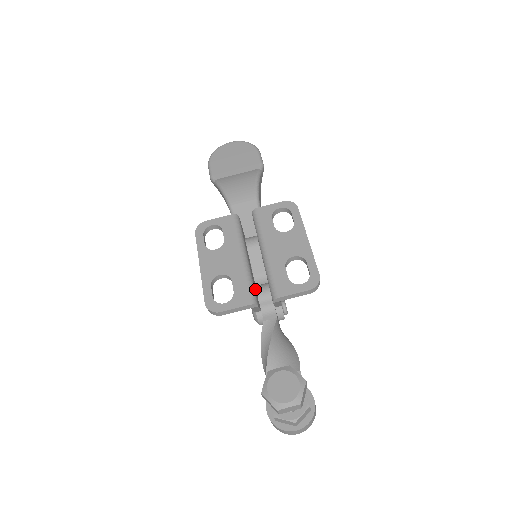
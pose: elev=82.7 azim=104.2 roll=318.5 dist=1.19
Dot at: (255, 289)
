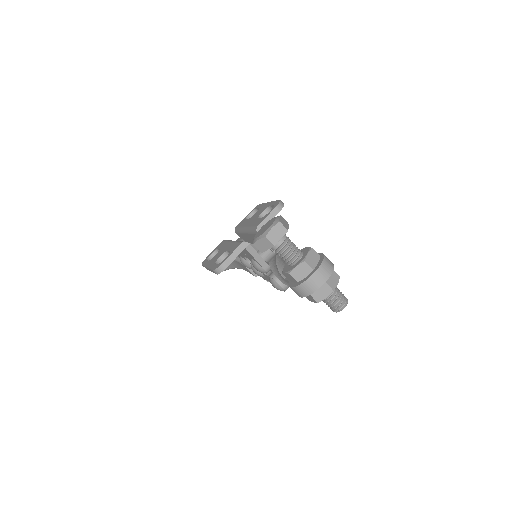
Dot at: occluded
